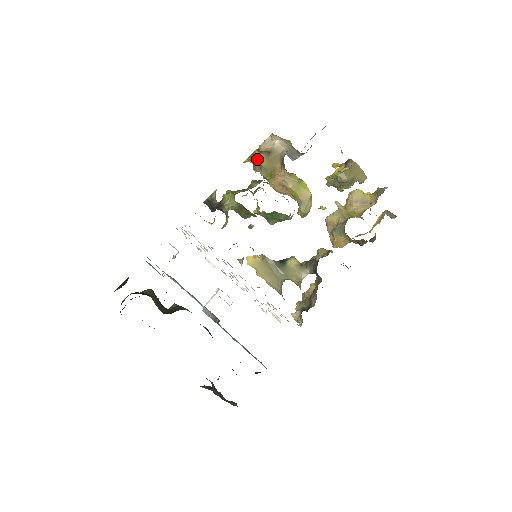
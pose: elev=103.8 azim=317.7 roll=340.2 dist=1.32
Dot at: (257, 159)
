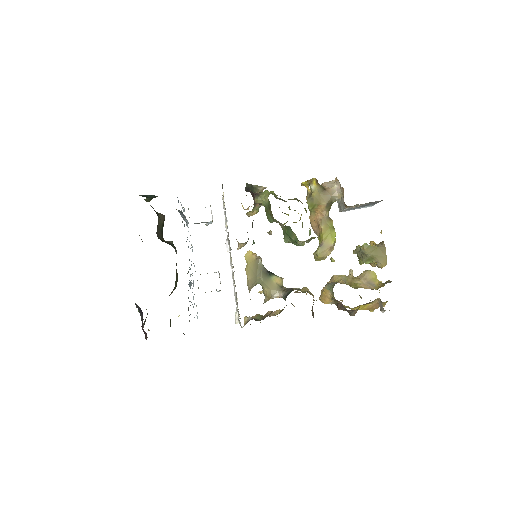
Dot at: (312, 187)
